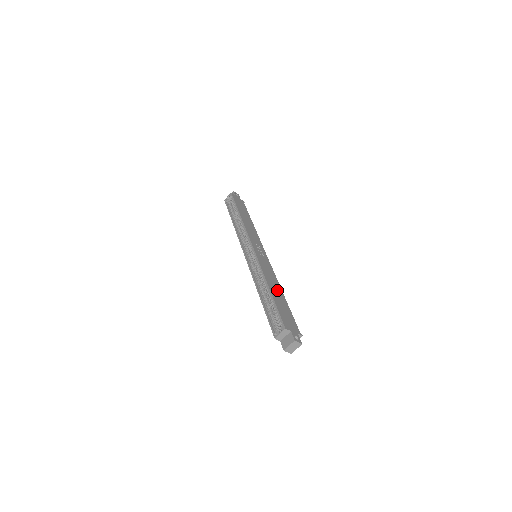
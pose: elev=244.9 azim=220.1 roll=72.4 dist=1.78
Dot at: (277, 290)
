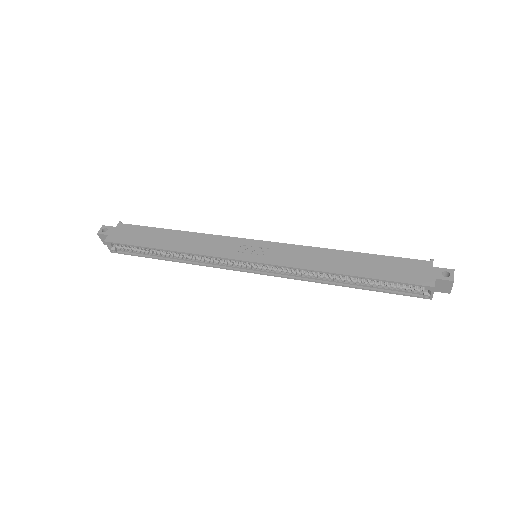
Dot at: (345, 261)
